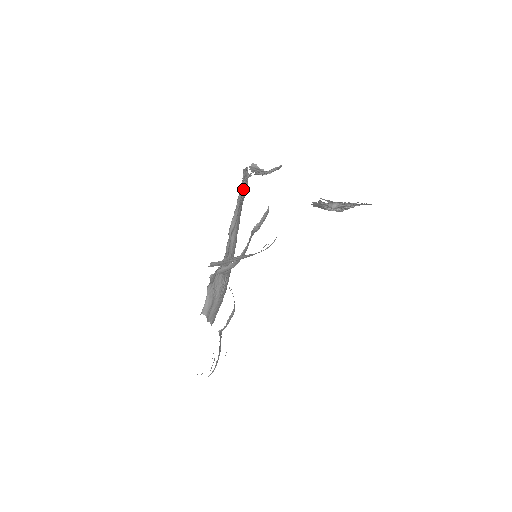
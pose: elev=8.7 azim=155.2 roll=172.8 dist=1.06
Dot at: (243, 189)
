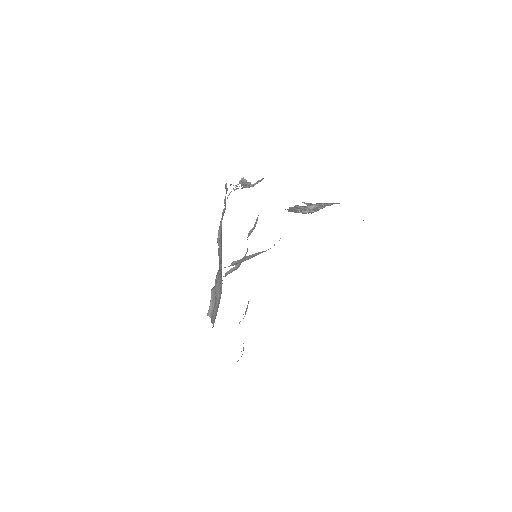
Dot at: occluded
